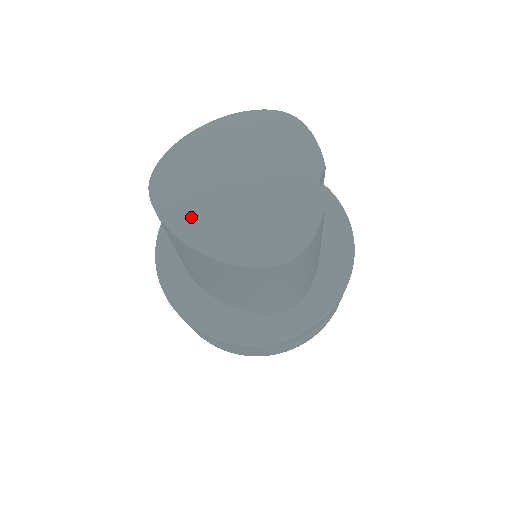
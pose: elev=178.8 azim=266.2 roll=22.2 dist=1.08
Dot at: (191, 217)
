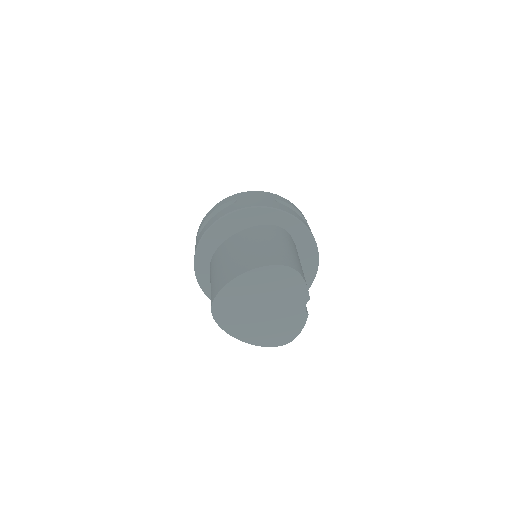
Dot at: (237, 326)
